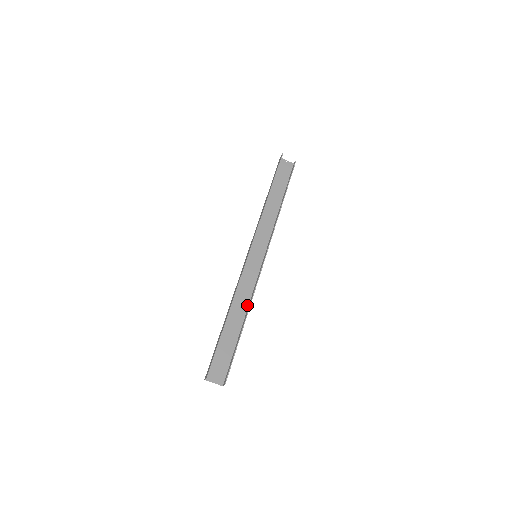
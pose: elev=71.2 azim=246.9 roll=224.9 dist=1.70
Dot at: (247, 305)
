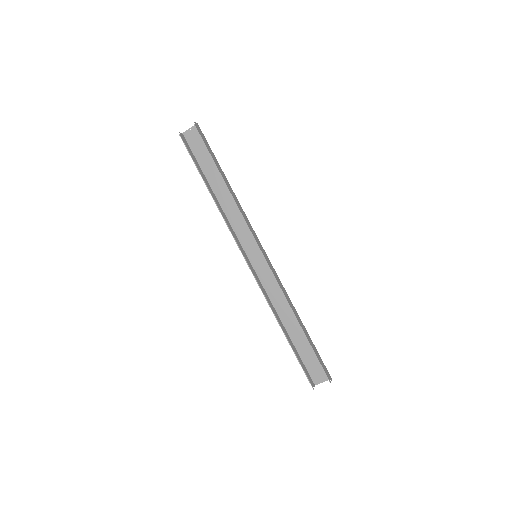
Dot at: (290, 302)
